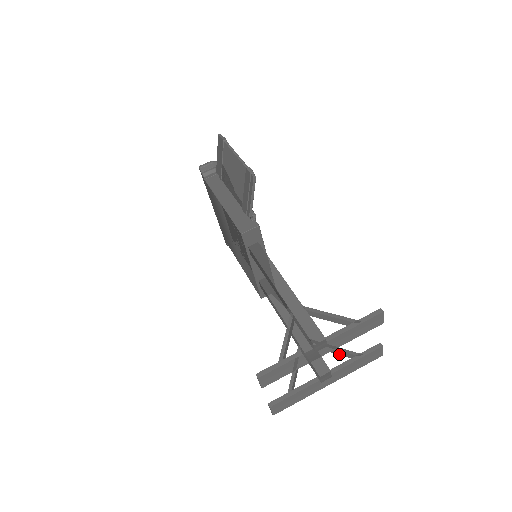
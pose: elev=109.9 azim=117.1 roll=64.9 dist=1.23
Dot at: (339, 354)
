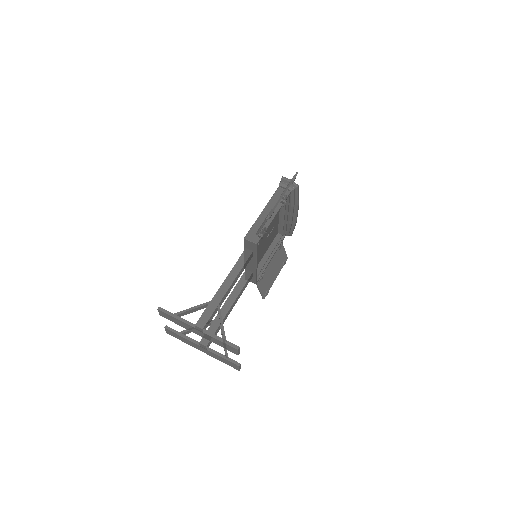
Dot at: occluded
